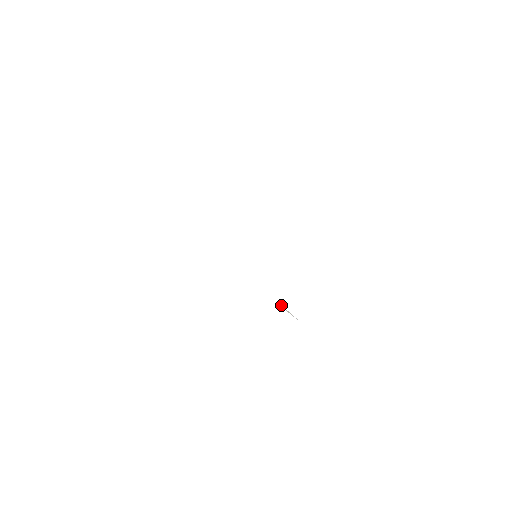
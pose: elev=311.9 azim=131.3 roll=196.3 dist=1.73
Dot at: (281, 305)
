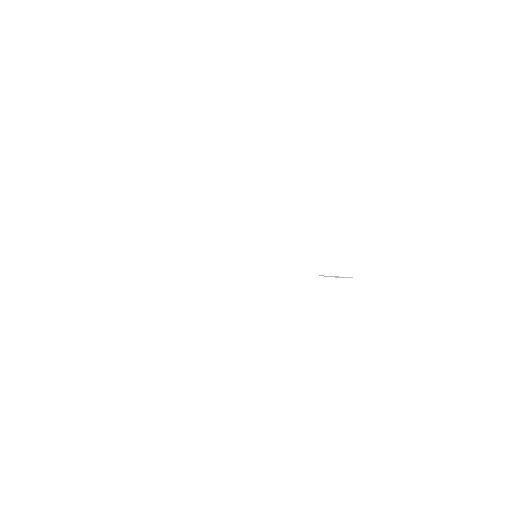
Dot at: (323, 275)
